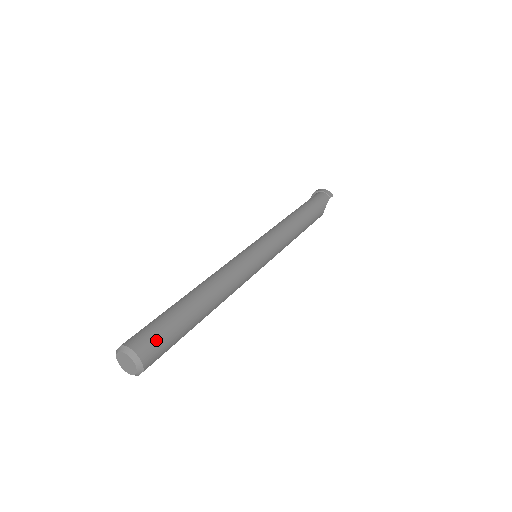
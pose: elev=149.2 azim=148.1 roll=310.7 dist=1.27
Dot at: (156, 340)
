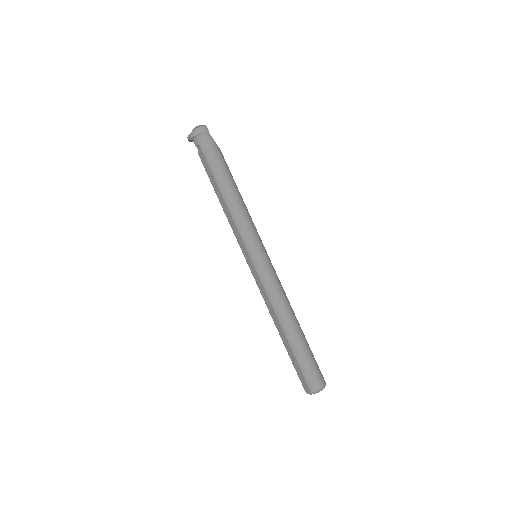
Dot at: (316, 373)
